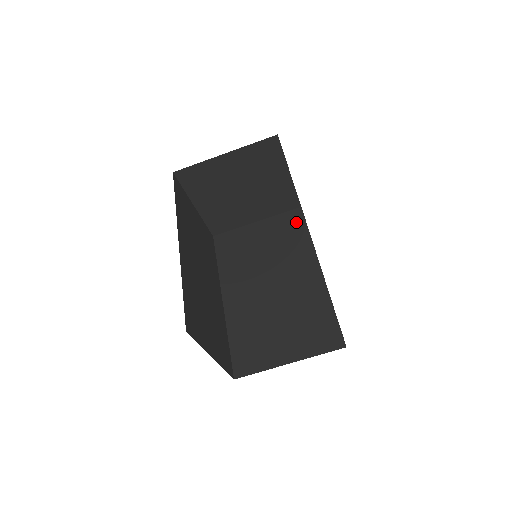
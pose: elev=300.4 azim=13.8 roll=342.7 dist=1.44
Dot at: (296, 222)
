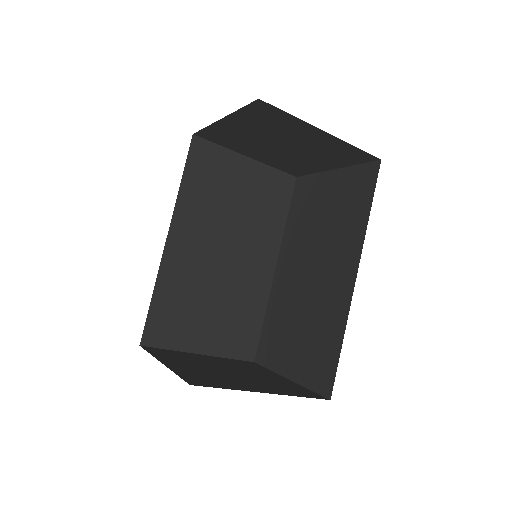
Dot at: (283, 193)
